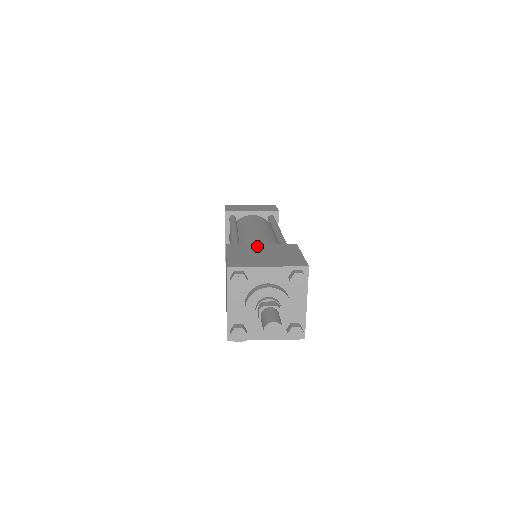
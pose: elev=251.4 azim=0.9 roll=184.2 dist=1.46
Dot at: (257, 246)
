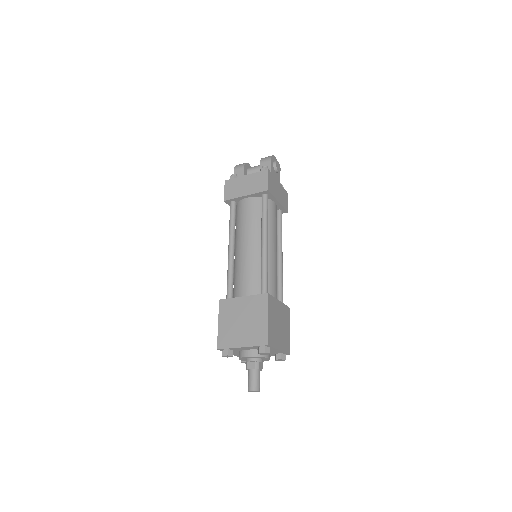
Dot at: (239, 302)
